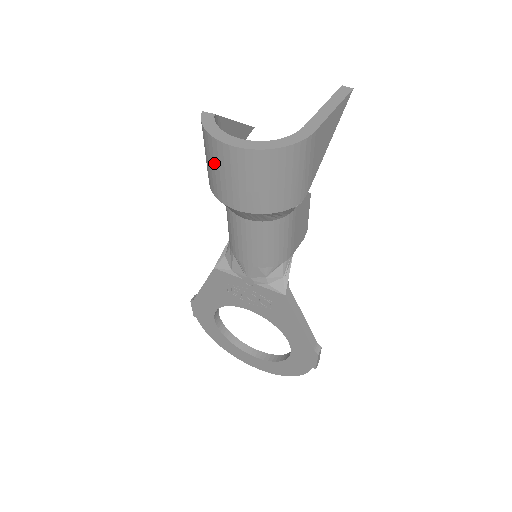
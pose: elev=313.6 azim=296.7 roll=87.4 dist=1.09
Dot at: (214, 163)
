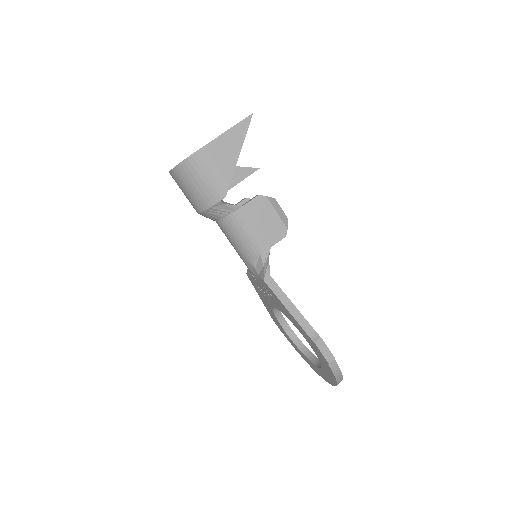
Dot at: occluded
